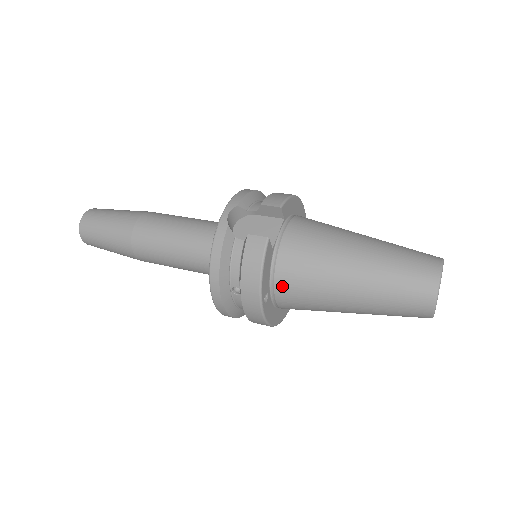
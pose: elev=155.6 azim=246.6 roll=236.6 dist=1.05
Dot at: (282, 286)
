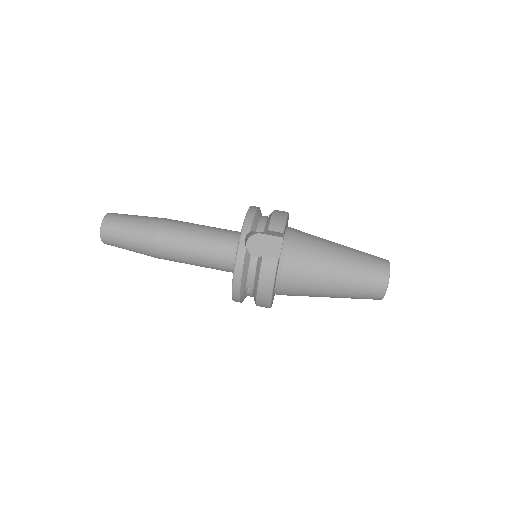
Dot at: (284, 286)
